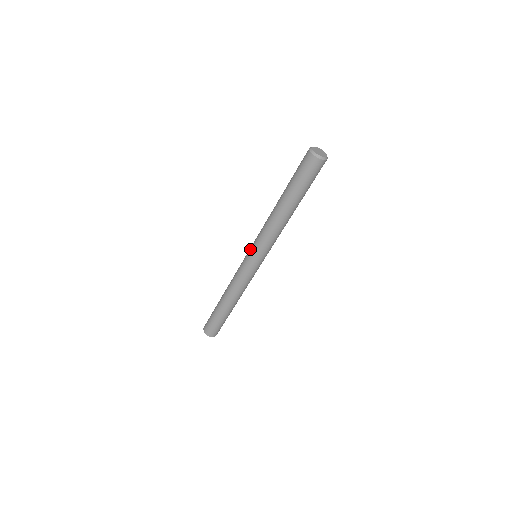
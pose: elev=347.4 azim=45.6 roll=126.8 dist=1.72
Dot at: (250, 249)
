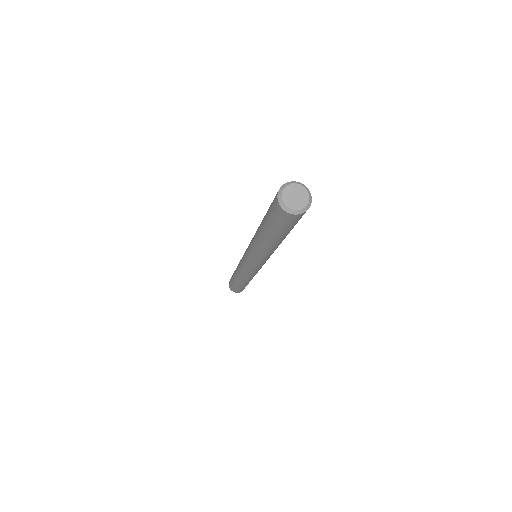
Dot at: occluded
